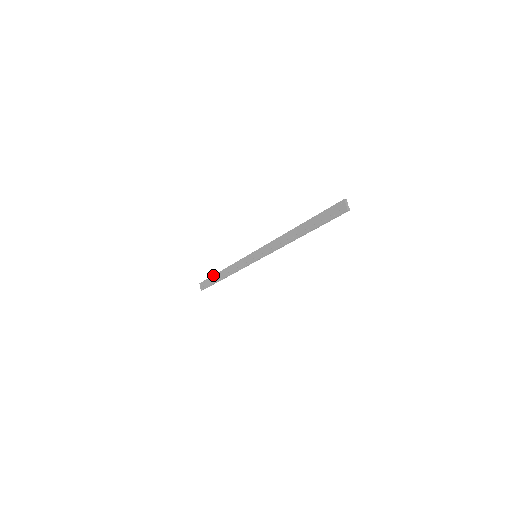
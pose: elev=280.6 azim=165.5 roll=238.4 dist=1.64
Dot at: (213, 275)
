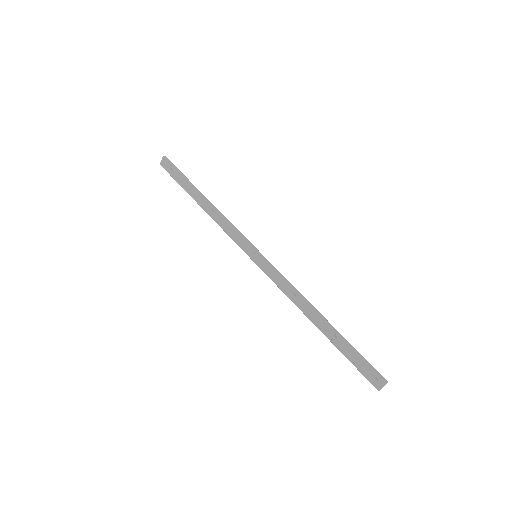
Dot at: (189, 182)
